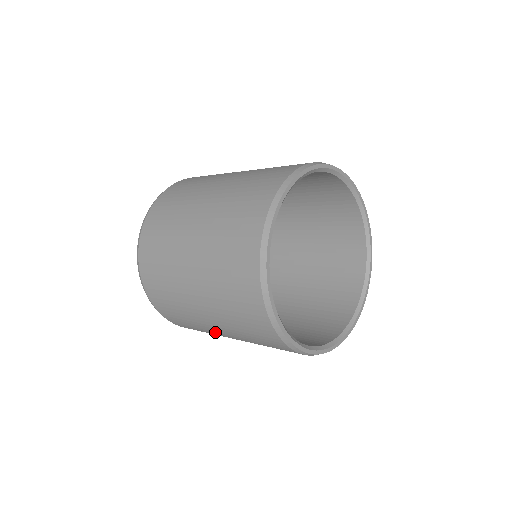
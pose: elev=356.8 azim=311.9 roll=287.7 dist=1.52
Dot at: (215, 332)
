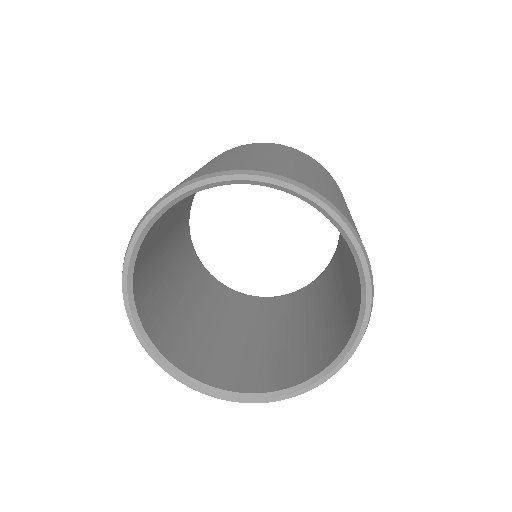
Dot at: occluded
